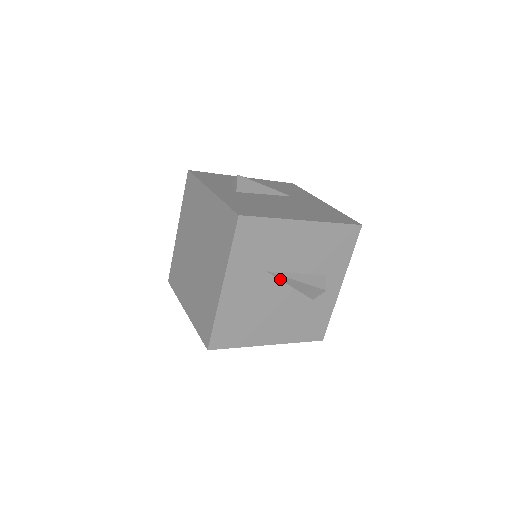
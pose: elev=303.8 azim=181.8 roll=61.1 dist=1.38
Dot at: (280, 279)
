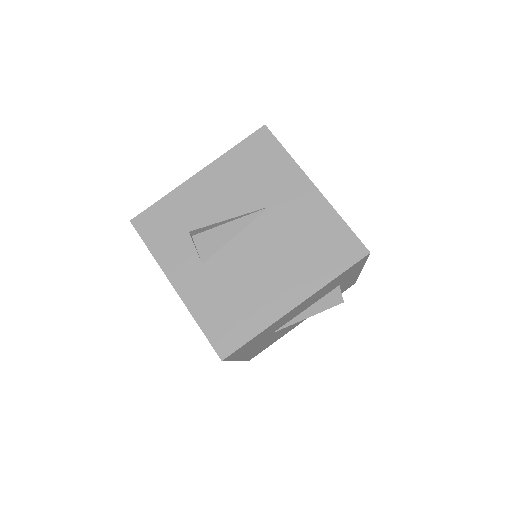
Dot at: (290, 321)
